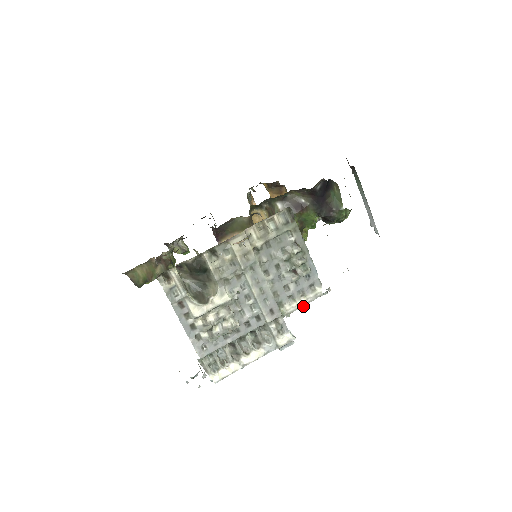
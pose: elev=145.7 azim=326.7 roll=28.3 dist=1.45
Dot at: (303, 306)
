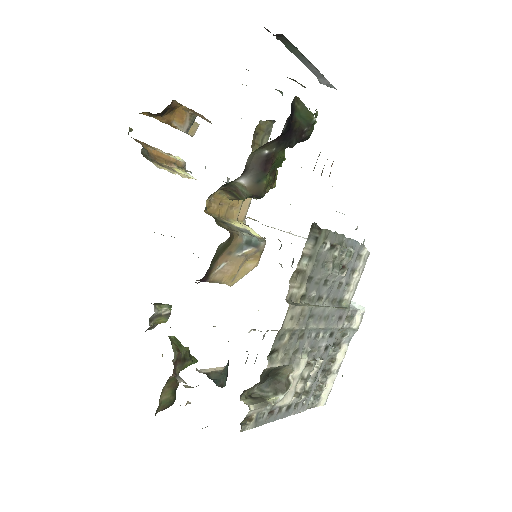
Dot at: occluded
